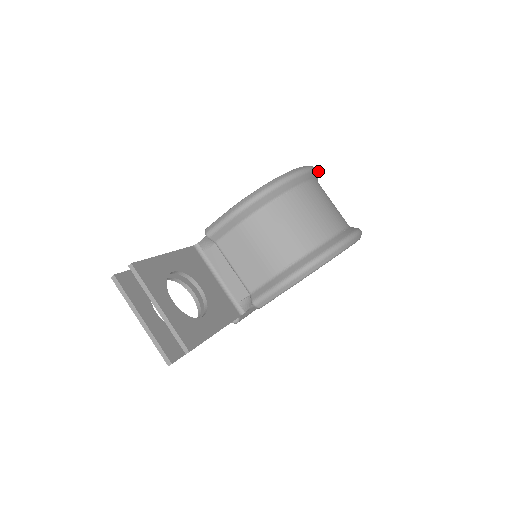
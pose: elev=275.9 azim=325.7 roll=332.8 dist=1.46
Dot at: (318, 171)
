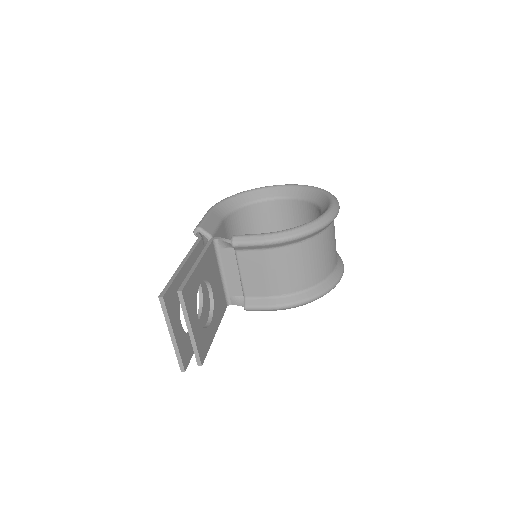
Dot at: occluded
